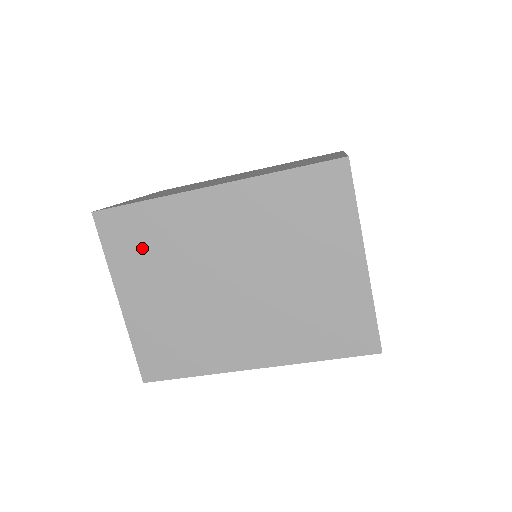
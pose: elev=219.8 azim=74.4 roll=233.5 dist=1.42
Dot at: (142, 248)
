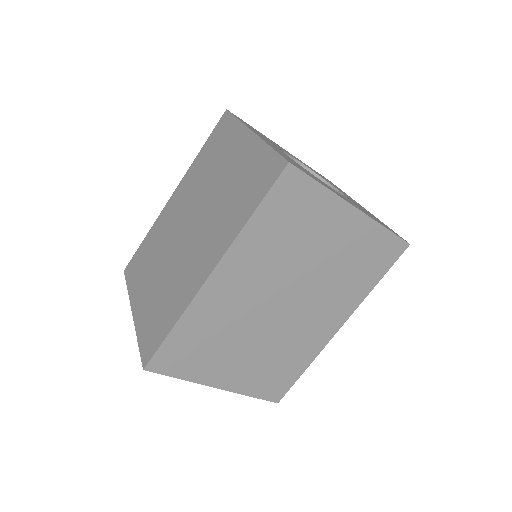
Dot at: (144, 264)
